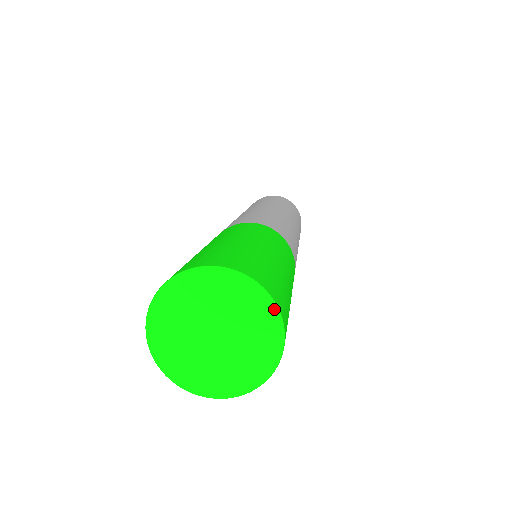
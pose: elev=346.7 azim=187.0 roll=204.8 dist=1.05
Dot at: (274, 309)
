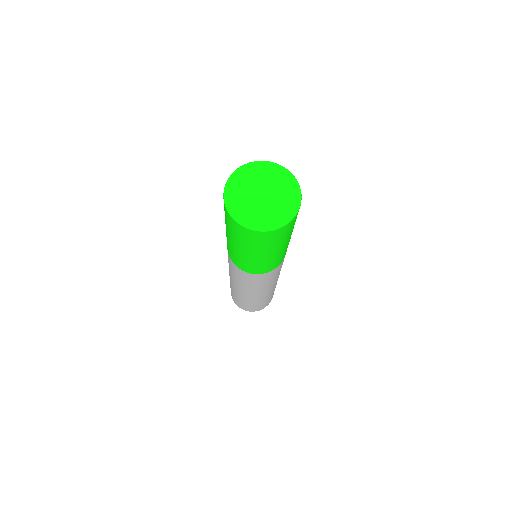
Dot at: (295, 213)
